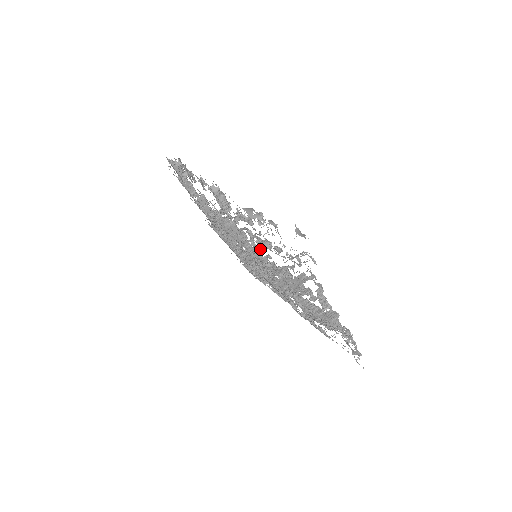
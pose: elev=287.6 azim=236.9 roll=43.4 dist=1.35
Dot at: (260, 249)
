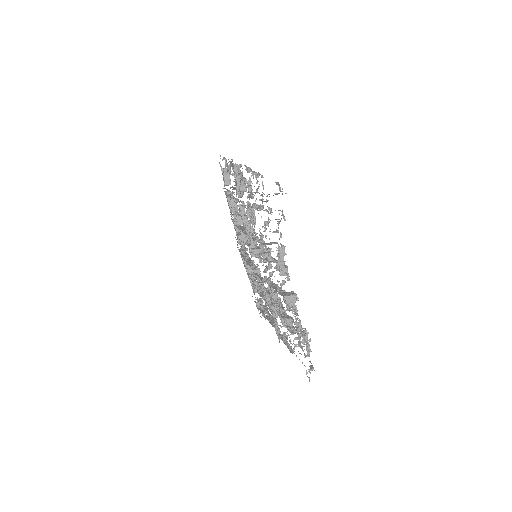
Dot at: (250, 215)
